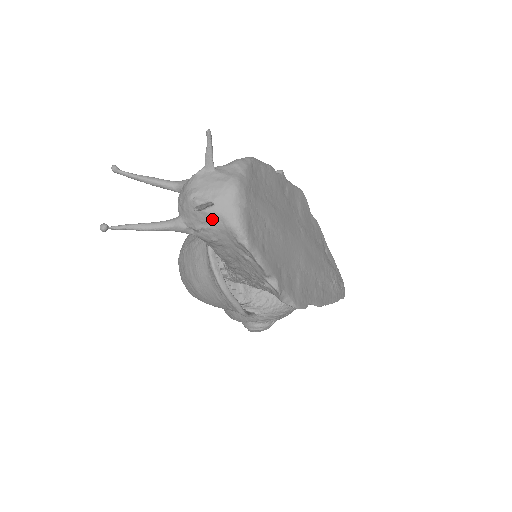
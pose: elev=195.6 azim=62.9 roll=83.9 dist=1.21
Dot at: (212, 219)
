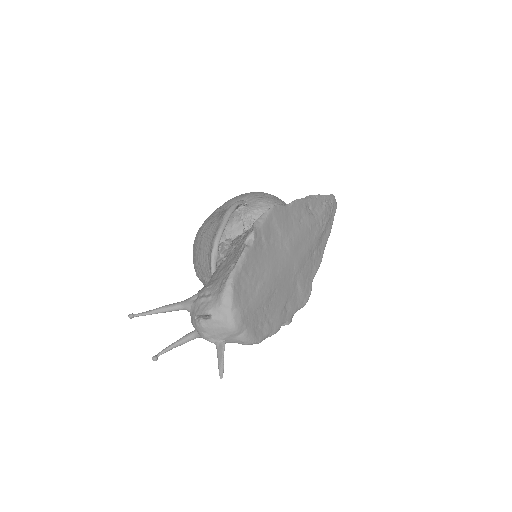
Dot at: occluded
